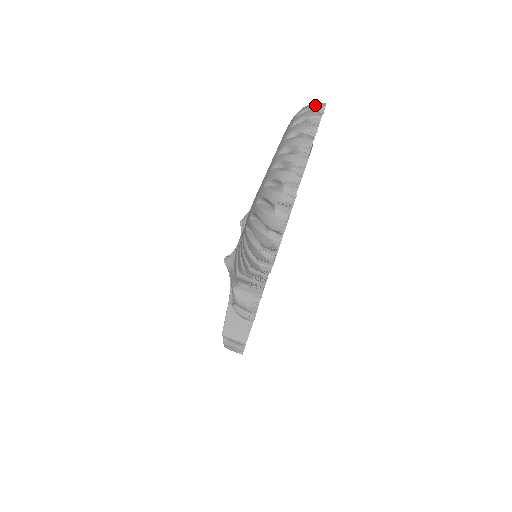
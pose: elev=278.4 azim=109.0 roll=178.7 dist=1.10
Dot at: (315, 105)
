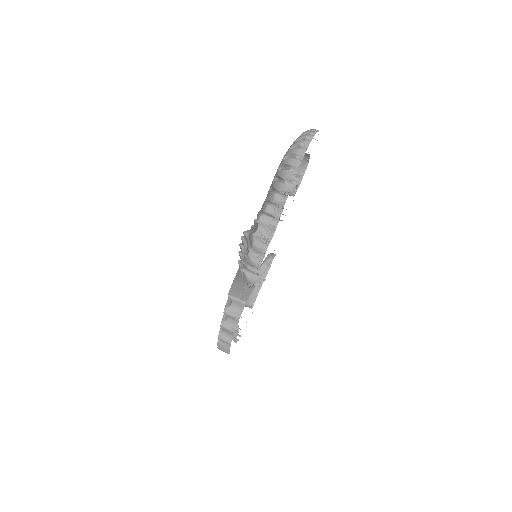
Dot at: occluded
